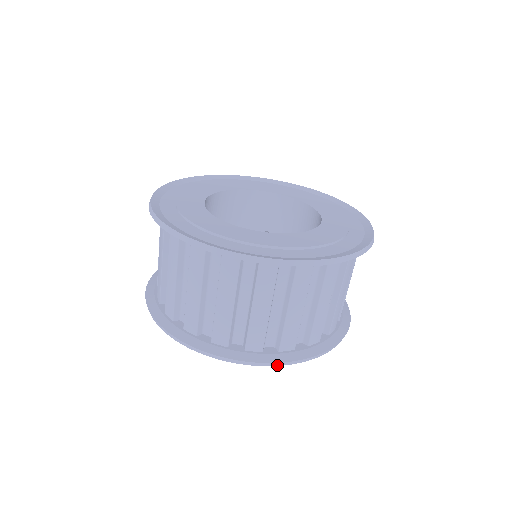
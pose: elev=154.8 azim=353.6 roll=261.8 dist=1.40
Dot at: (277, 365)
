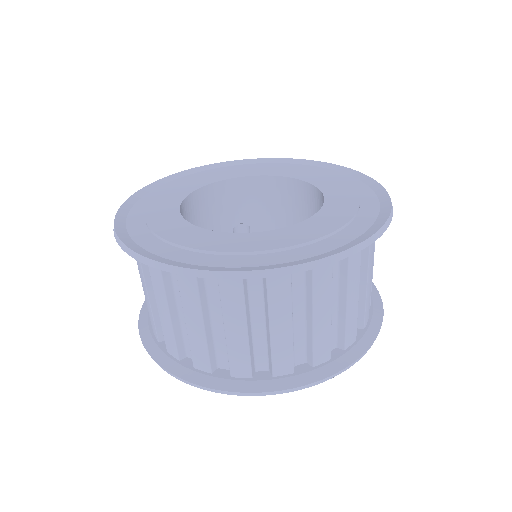
Dot at: (351, 365)
